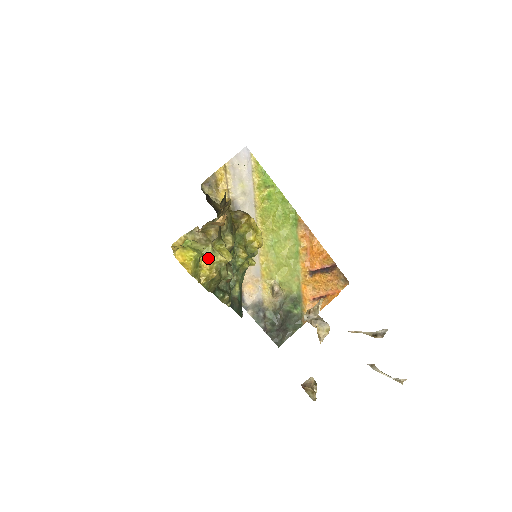
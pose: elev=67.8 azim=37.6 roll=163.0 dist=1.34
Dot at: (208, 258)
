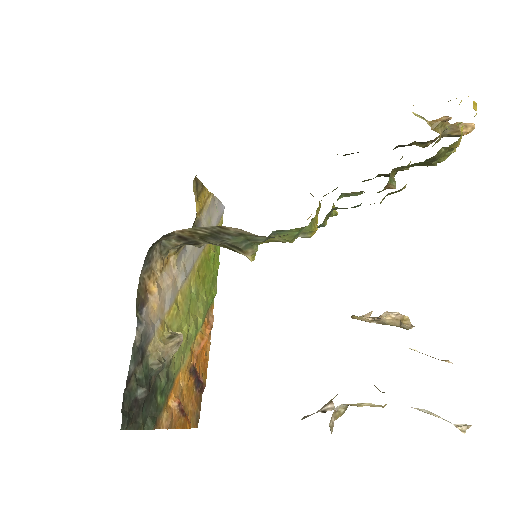
Dot at: occluded
